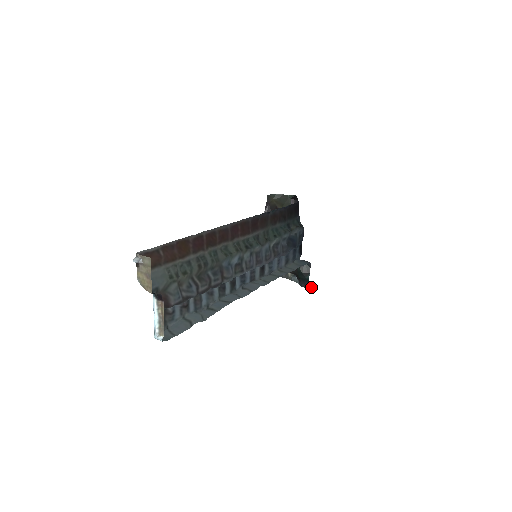
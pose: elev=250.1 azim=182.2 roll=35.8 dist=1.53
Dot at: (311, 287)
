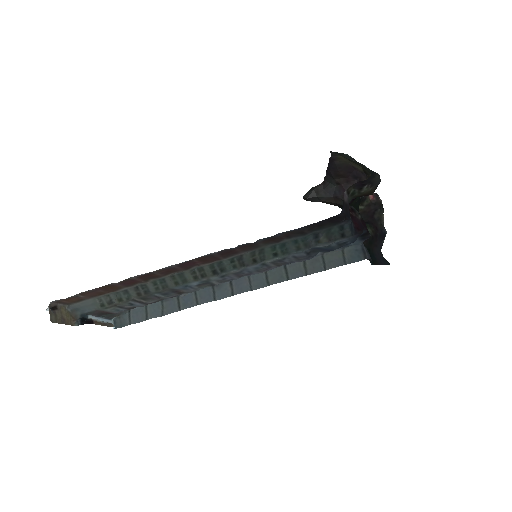
Dot at: (386, 262)
